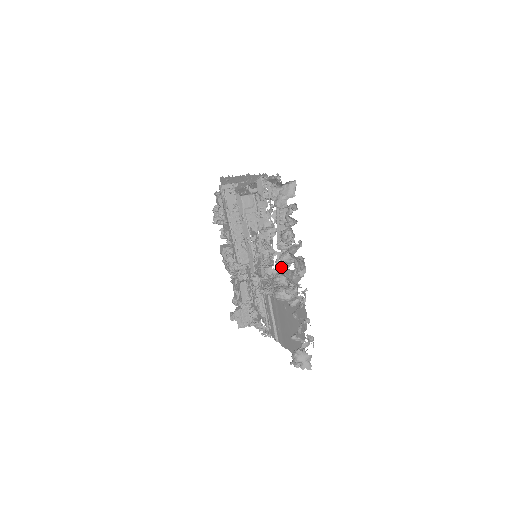
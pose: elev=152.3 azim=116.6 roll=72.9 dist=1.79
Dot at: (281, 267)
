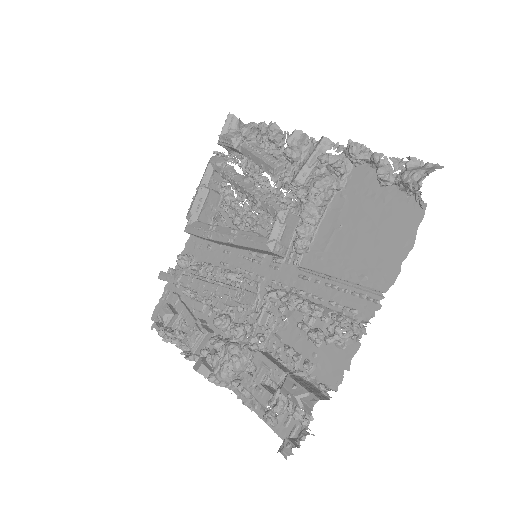
Dot at: (293, 176)
